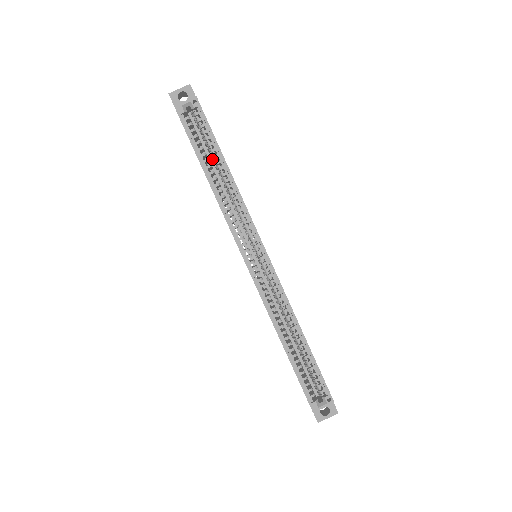
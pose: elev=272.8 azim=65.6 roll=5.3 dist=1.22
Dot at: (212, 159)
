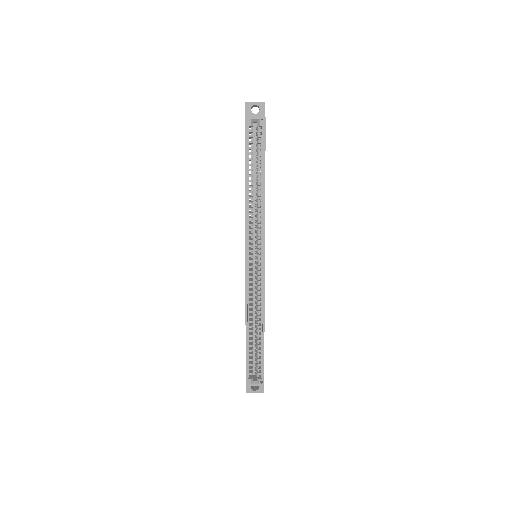
Dot at: occluded
